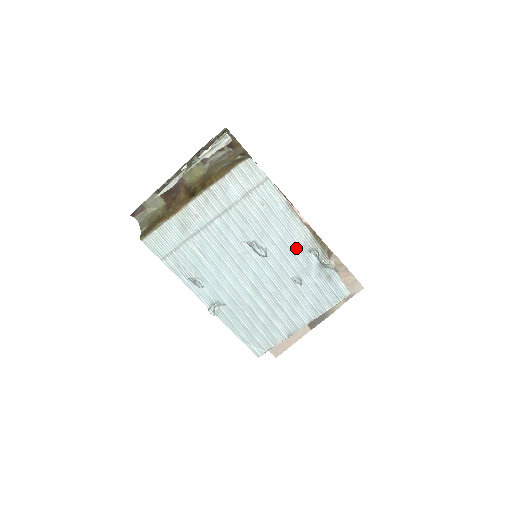
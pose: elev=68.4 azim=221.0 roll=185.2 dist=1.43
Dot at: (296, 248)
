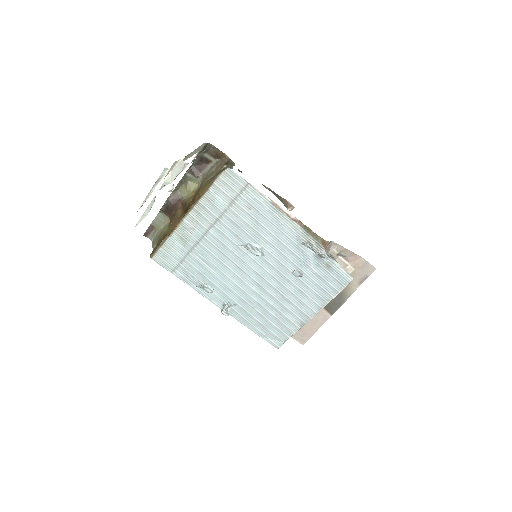
Dot at: (290, 243)
